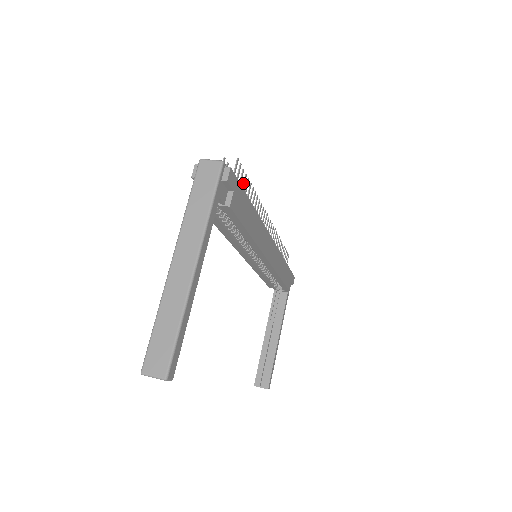
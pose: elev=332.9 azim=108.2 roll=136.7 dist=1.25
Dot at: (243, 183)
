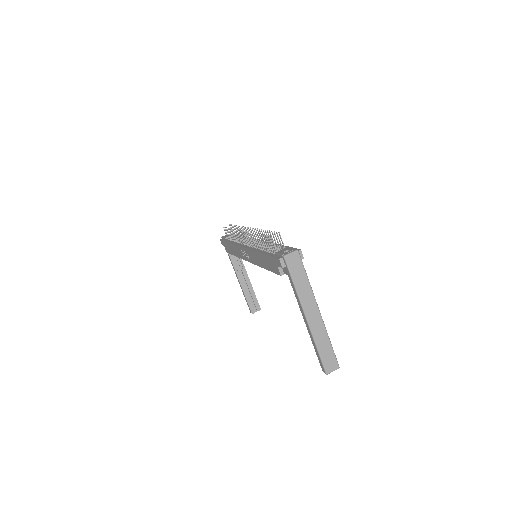
Dot at: (274, 238)
